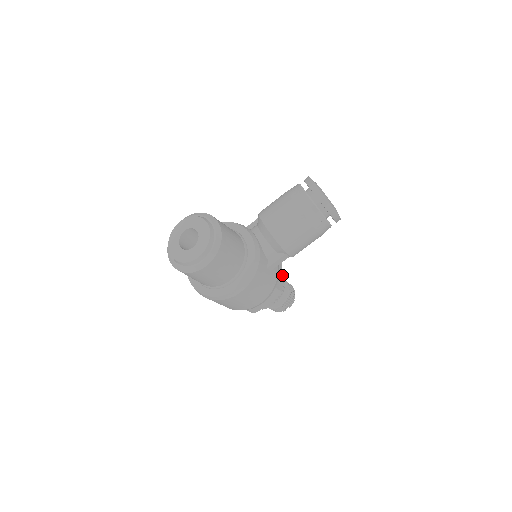
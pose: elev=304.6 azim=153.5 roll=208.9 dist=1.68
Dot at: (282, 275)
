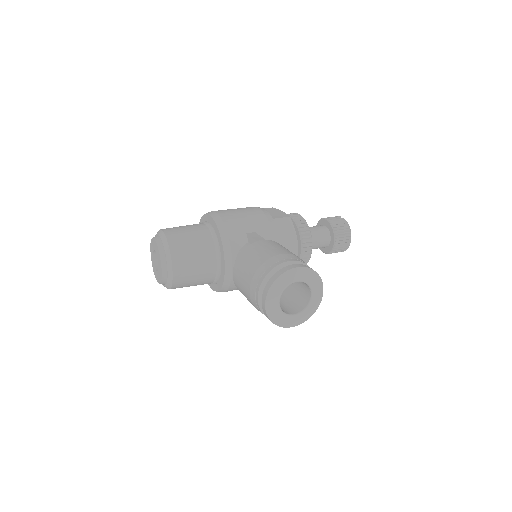
Dot at: occluded
